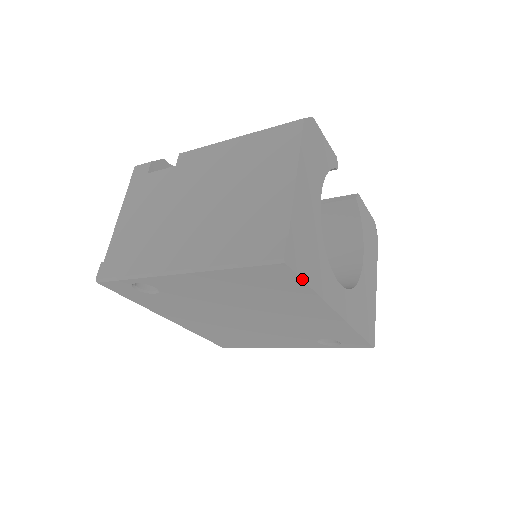
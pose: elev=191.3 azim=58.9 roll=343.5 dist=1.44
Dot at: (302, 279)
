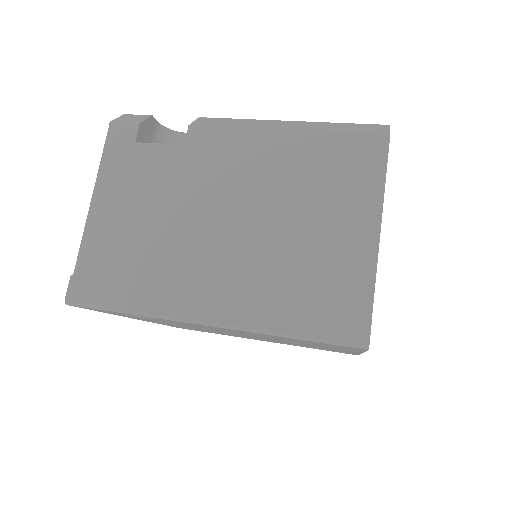
Dot at: occluded
